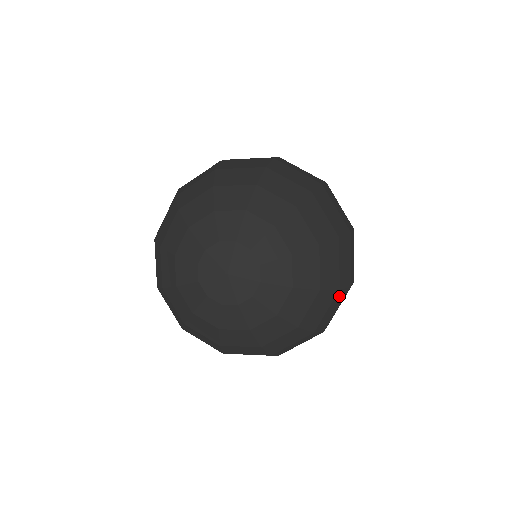
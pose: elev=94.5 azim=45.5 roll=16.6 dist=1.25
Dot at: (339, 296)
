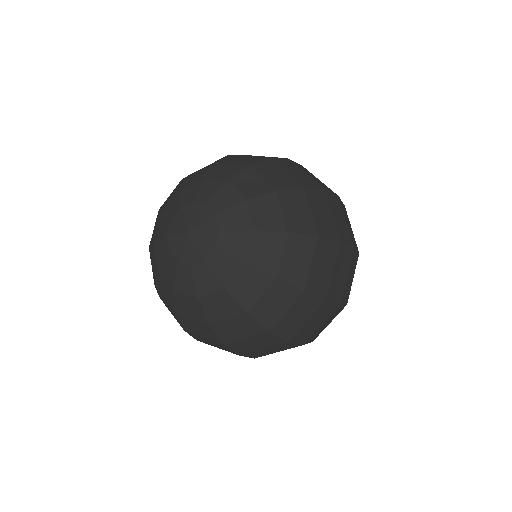
Dot at: (307, 301)
